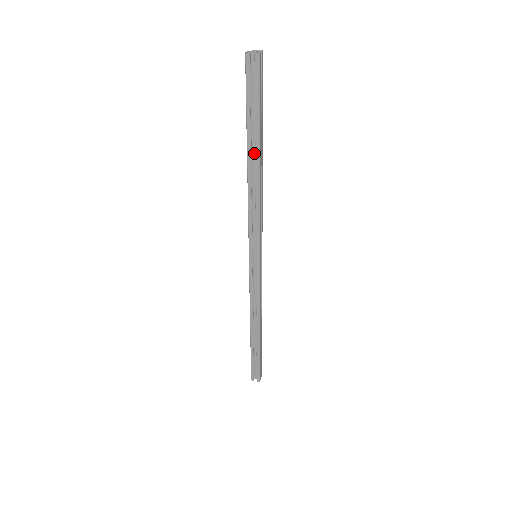
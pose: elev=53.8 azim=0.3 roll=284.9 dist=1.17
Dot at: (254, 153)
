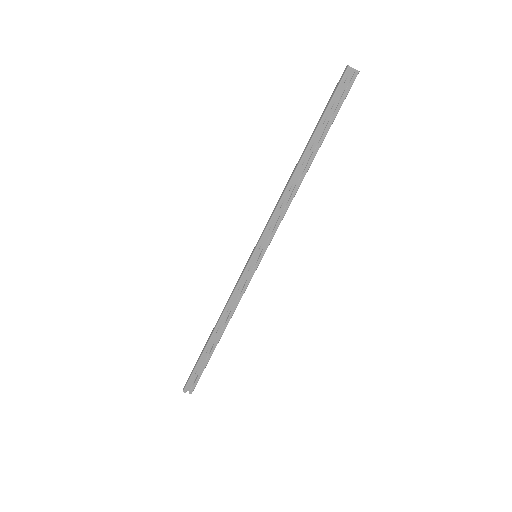
Dot at: (307, 156)
